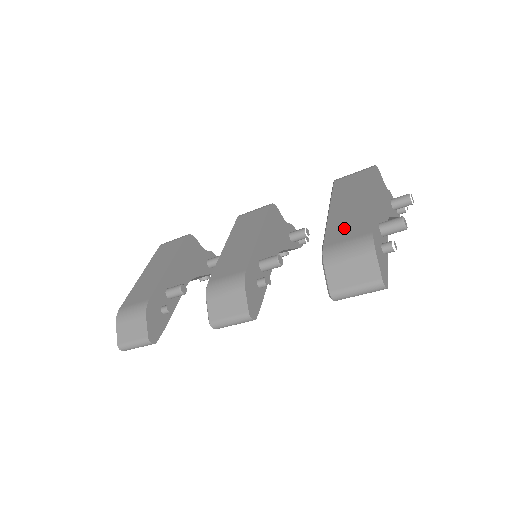
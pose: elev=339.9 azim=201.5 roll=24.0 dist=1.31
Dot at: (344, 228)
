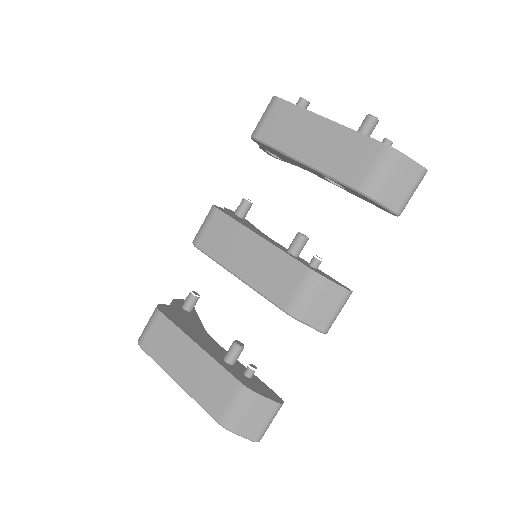
Dot at: (348, 161)
